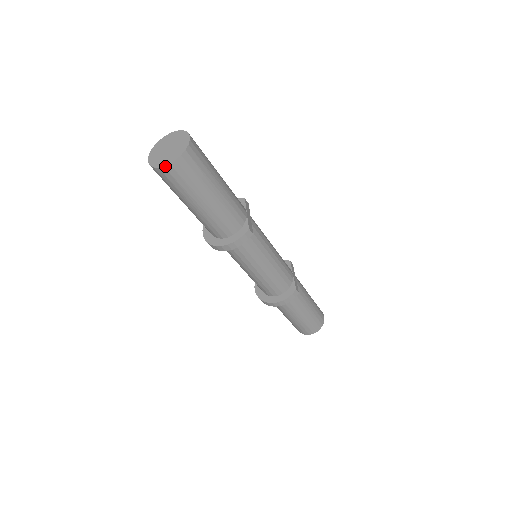
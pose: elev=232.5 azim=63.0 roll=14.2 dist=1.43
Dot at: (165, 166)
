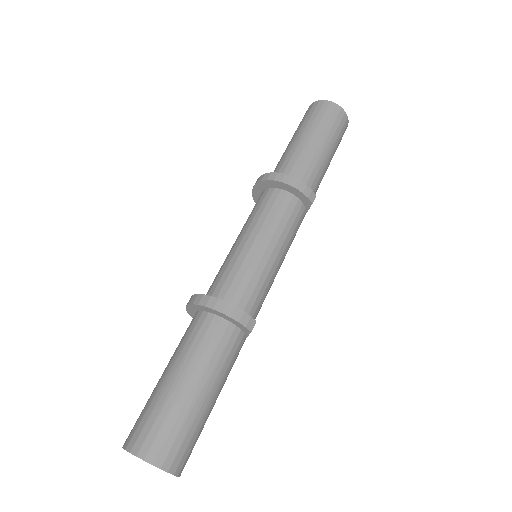
Dot at: (332, 102)
